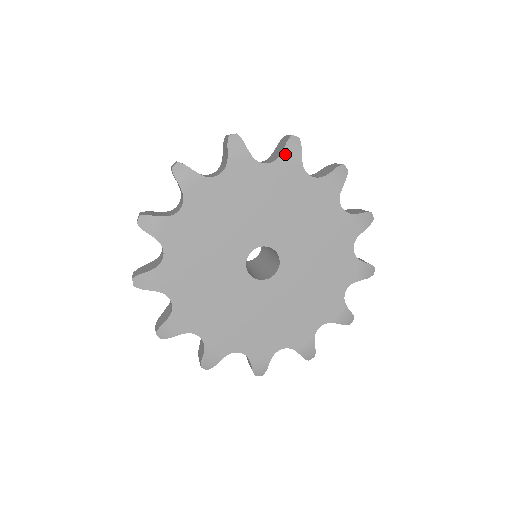
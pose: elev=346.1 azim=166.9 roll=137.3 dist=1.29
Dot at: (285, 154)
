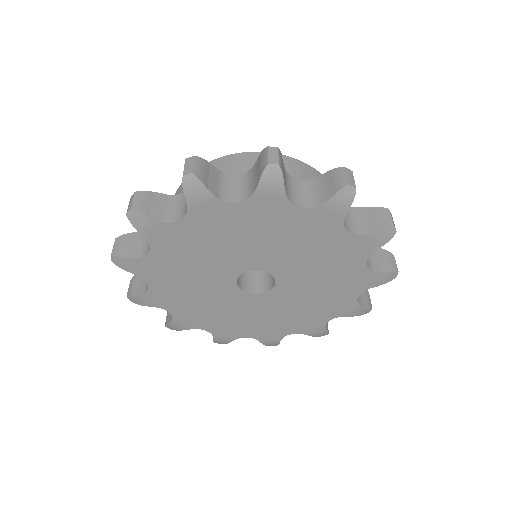
Dot at: (261, 190)
